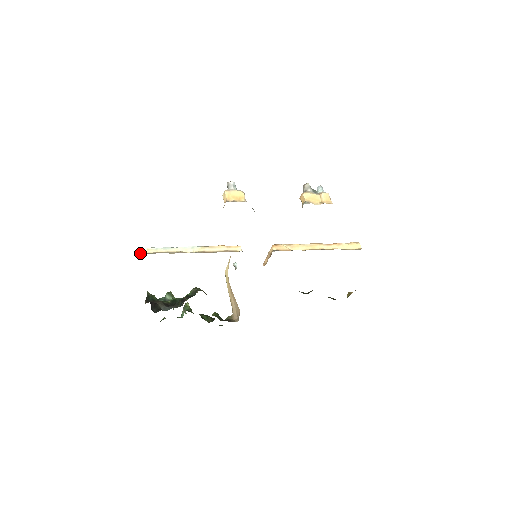
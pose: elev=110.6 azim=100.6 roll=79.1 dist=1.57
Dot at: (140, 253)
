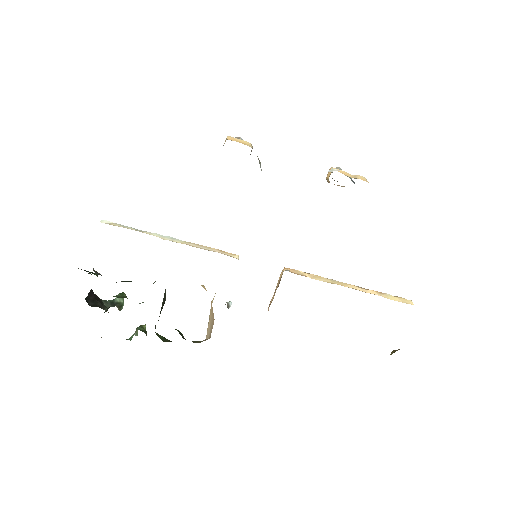
Dot at: (101, 221)
